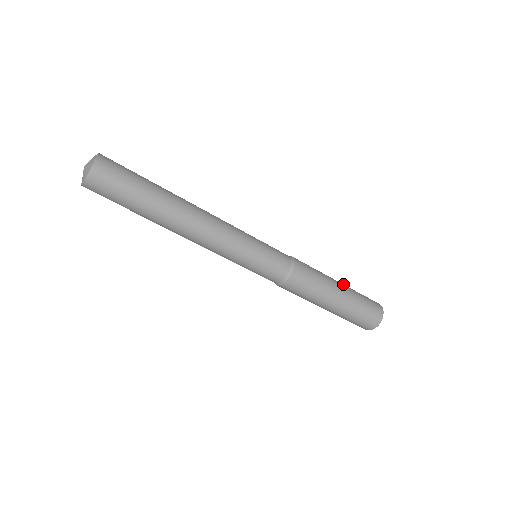
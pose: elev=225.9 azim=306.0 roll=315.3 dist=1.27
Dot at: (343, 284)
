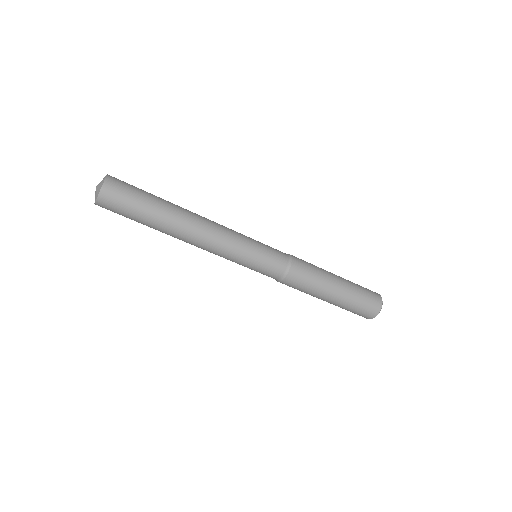
Dot at: occluded
